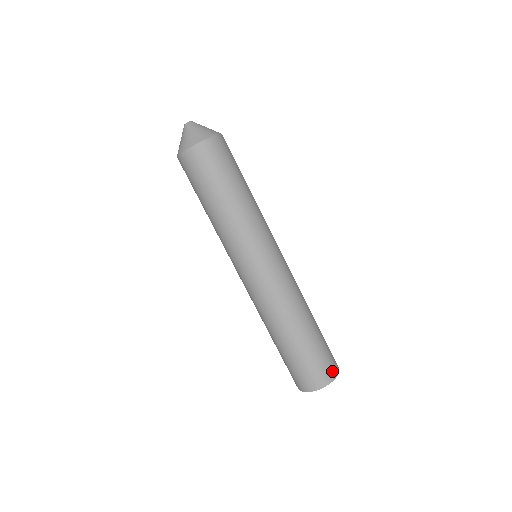
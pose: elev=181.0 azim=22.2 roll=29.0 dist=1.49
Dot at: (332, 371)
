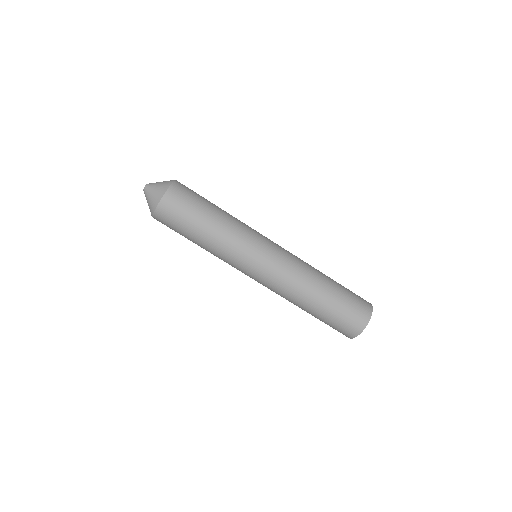
Dot at: (366, 308)
